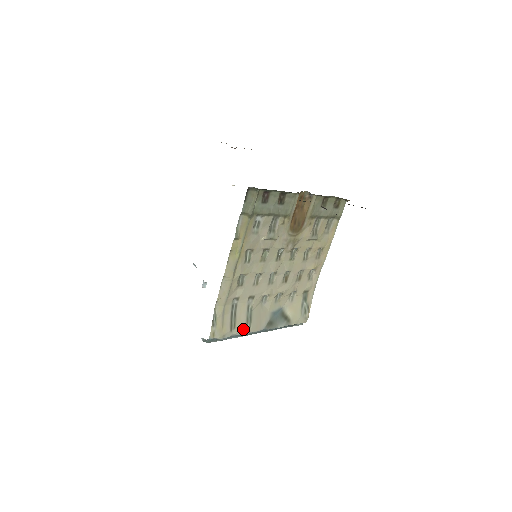
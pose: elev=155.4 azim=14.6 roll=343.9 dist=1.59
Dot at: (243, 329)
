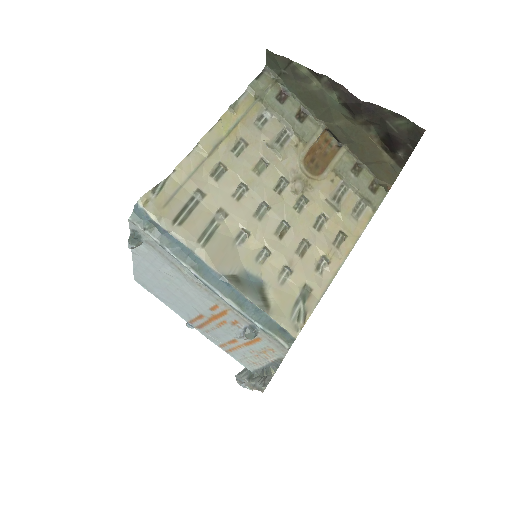
Dot at: (191, 240)
